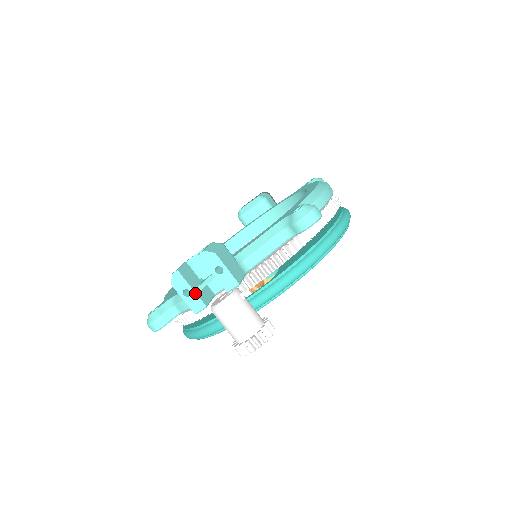
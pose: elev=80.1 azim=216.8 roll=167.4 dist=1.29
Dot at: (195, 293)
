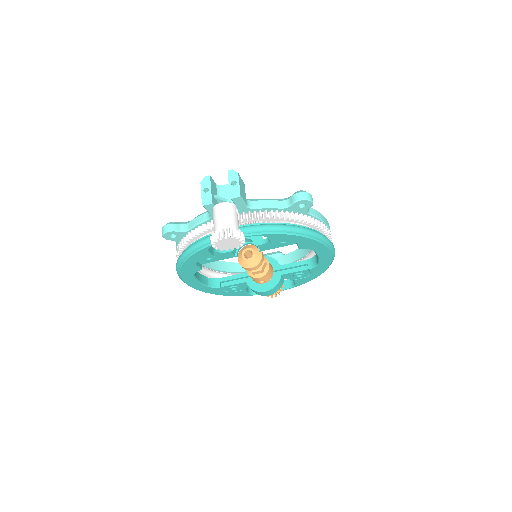
Dot at: (211, 192)
